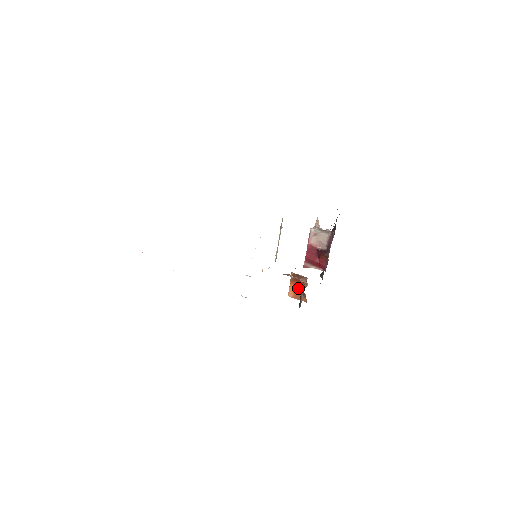
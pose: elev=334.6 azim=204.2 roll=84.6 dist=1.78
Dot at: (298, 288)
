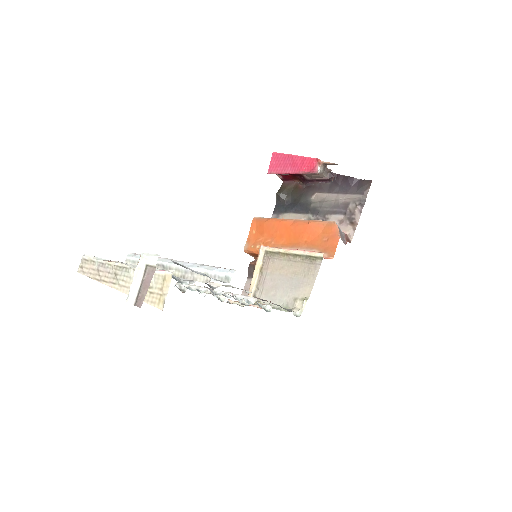
Dot at: occluded
